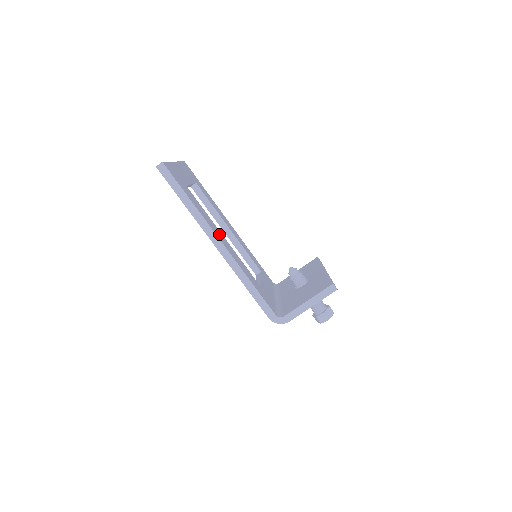
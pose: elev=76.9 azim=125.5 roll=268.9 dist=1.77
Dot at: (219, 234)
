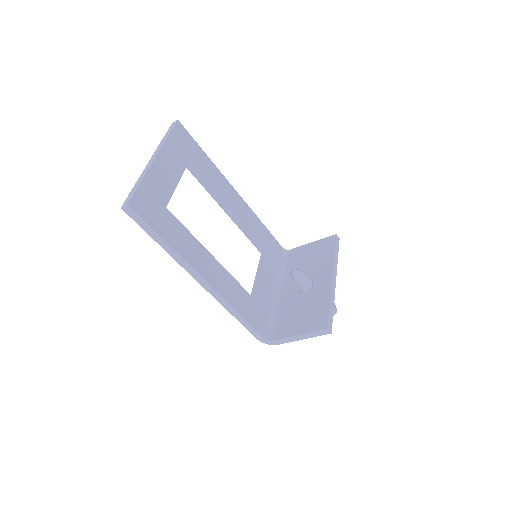
Dot at: (205, 263)
